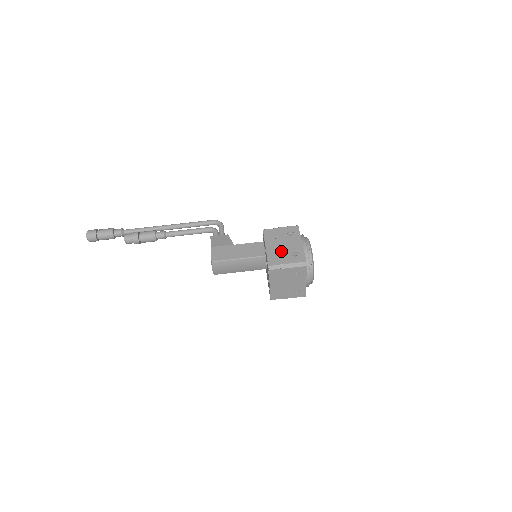
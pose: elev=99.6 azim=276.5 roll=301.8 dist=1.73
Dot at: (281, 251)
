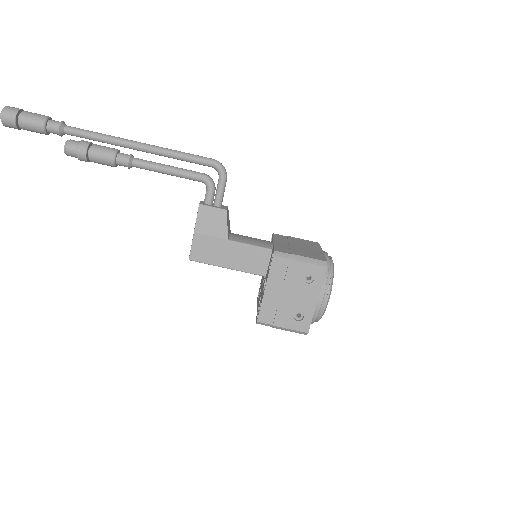
Dot at: (283, 305)
